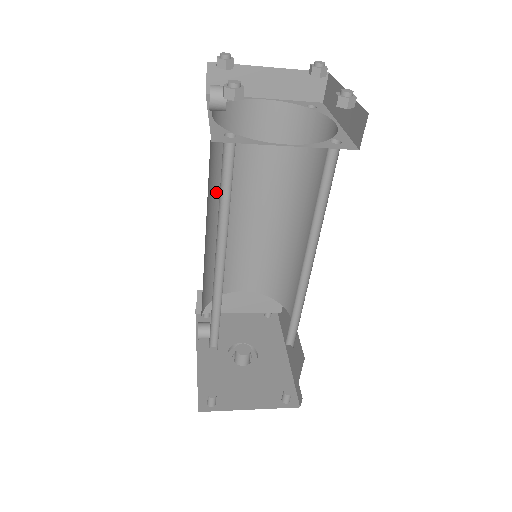
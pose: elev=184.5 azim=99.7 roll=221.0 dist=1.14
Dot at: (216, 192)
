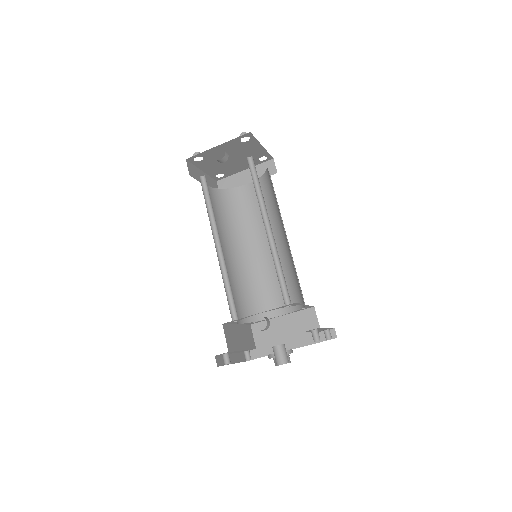
Dot at: occluded
